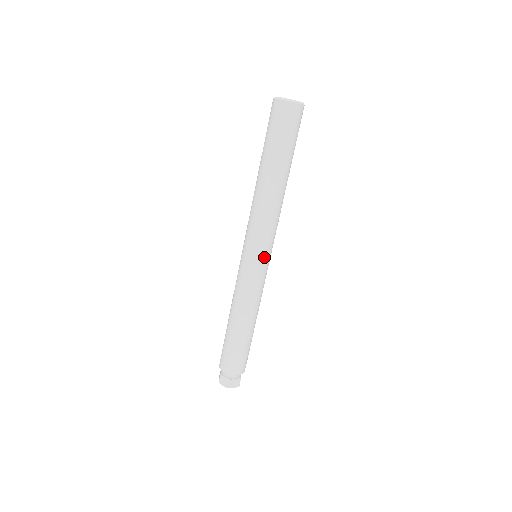
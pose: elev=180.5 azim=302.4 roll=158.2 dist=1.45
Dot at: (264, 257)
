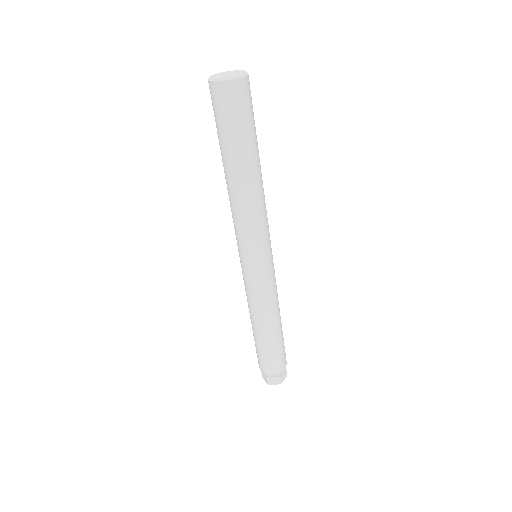
Dot at: (255, 260)
